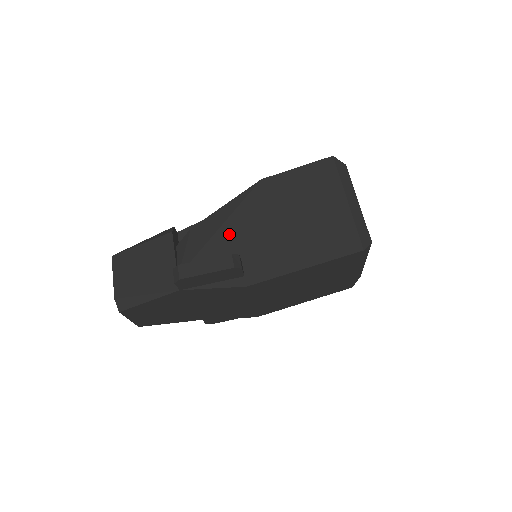
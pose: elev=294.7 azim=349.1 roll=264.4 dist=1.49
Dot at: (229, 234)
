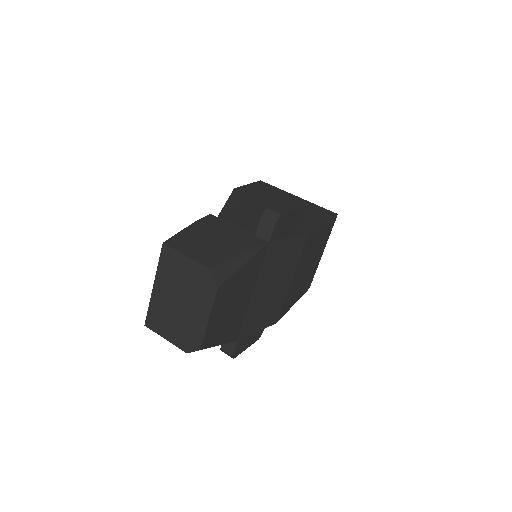
Dot at: (255, 212)
